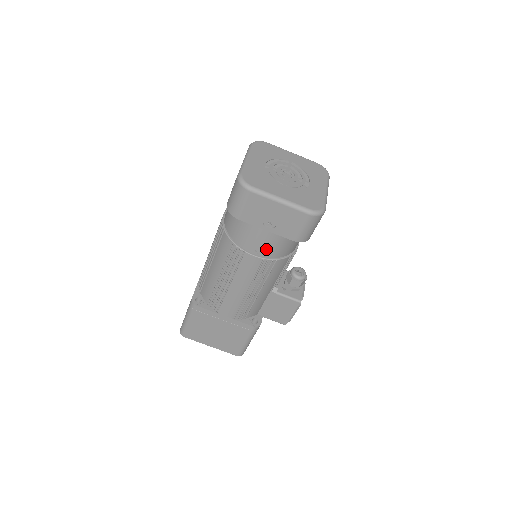
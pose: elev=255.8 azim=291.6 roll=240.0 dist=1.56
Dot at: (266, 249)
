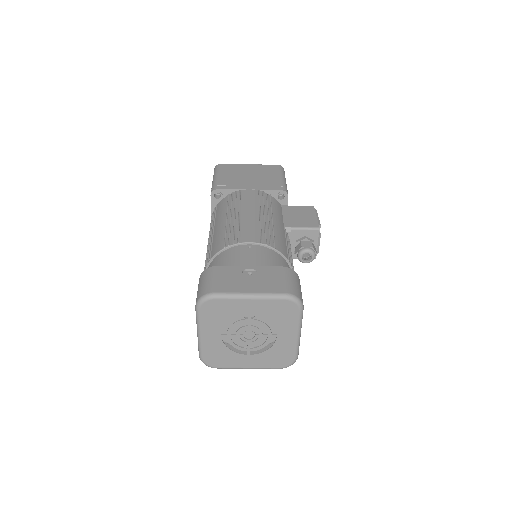
Dot at: occluded
